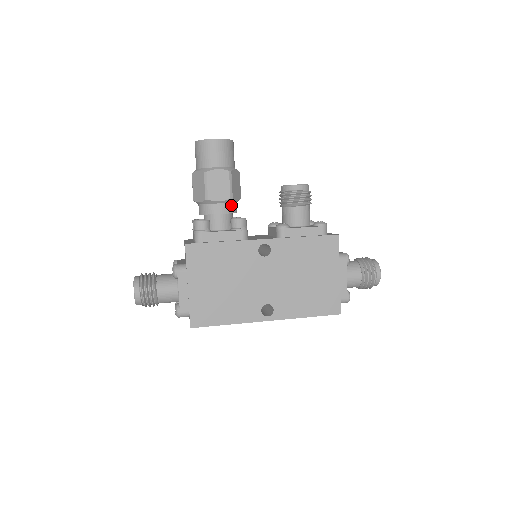
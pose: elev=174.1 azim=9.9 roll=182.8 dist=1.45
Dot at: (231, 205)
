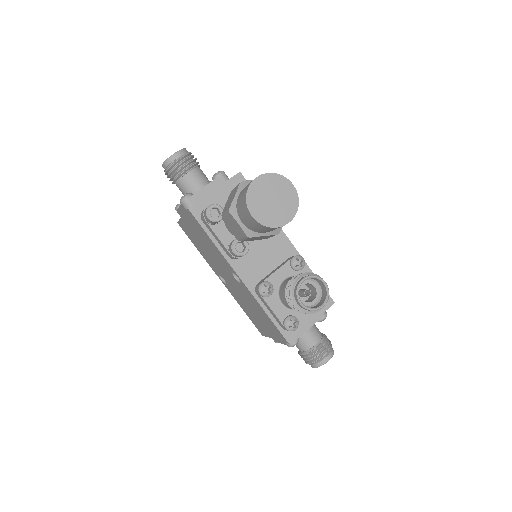
Dot at: occluded
